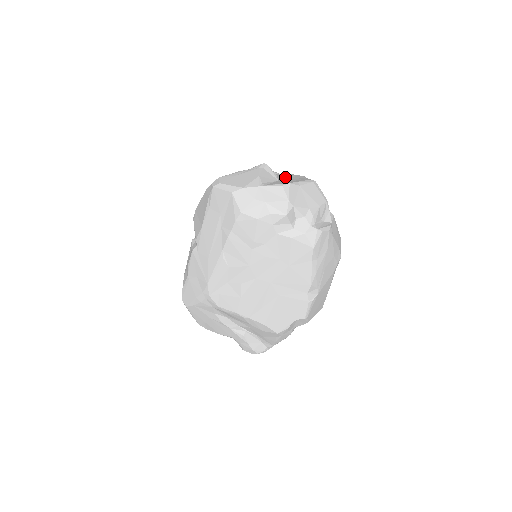
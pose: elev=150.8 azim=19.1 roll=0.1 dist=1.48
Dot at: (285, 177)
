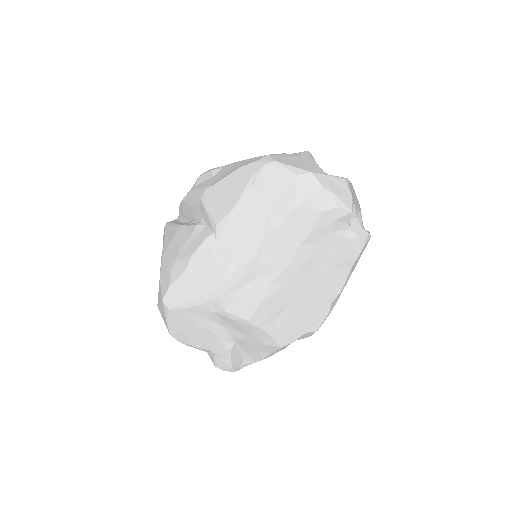
Dot at: occluded
